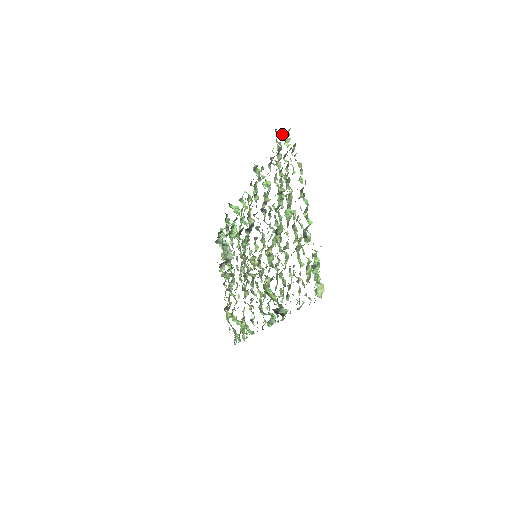
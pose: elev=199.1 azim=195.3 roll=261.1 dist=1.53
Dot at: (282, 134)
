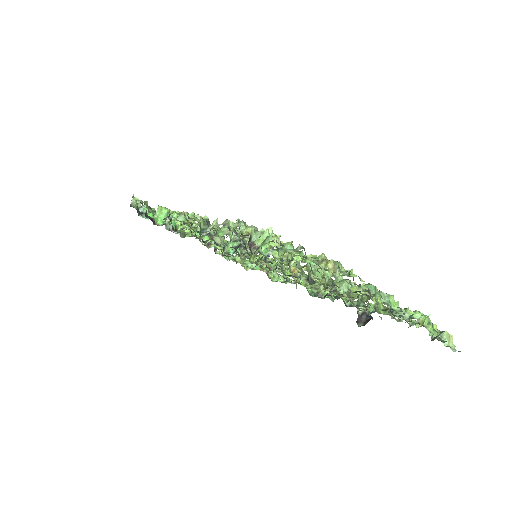
Dot at: occluded
